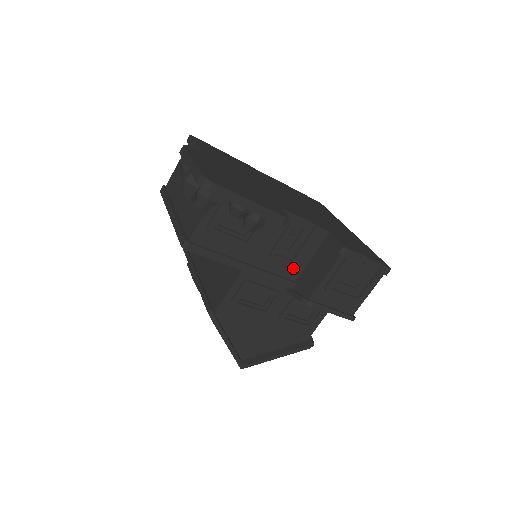
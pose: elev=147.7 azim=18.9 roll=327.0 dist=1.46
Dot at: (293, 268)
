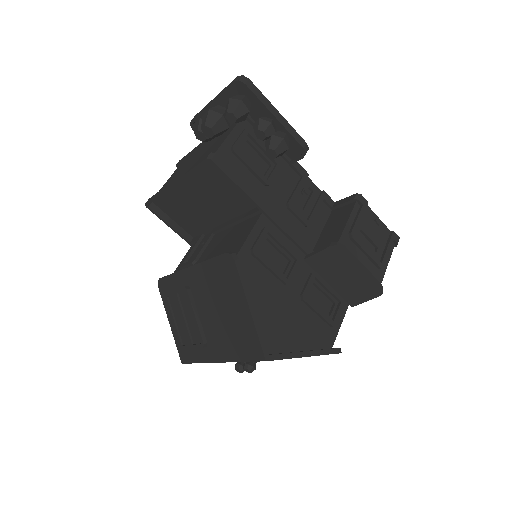
Dot at: (308, 233)
